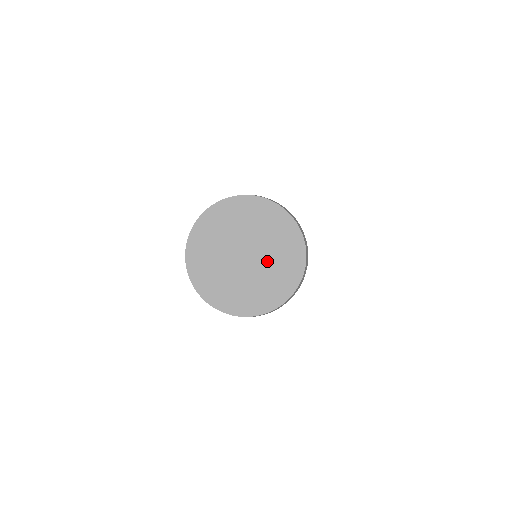
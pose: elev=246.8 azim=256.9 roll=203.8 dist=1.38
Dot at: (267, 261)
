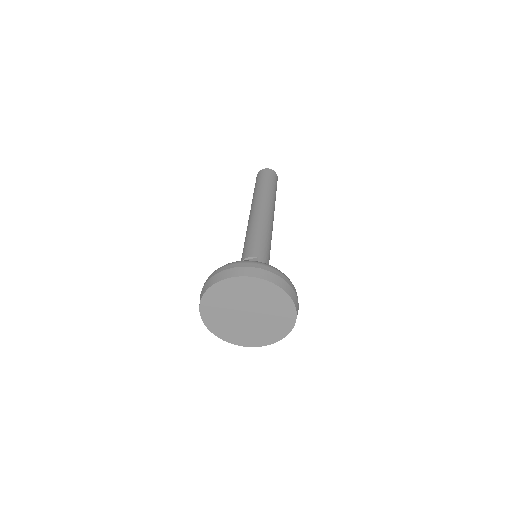
Dot at: (266, 316)
